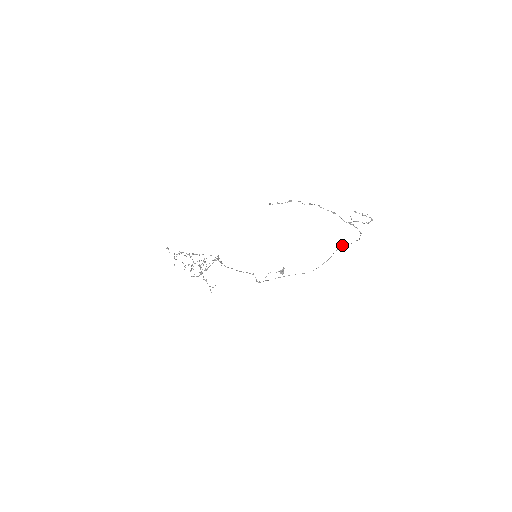
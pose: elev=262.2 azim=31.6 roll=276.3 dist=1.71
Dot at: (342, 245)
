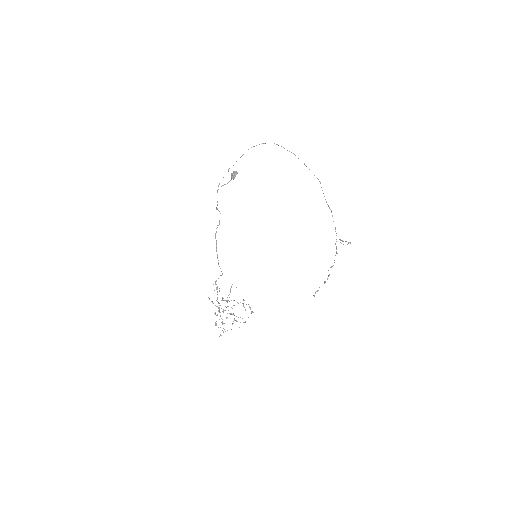
Dot at: occluded
